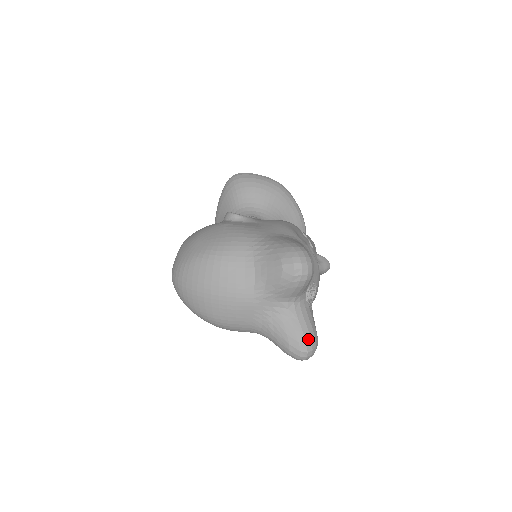
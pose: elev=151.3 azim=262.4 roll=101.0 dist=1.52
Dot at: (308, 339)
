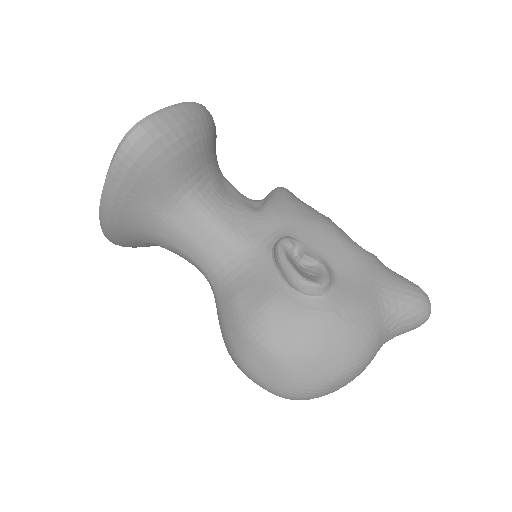
Dot at: occluded
